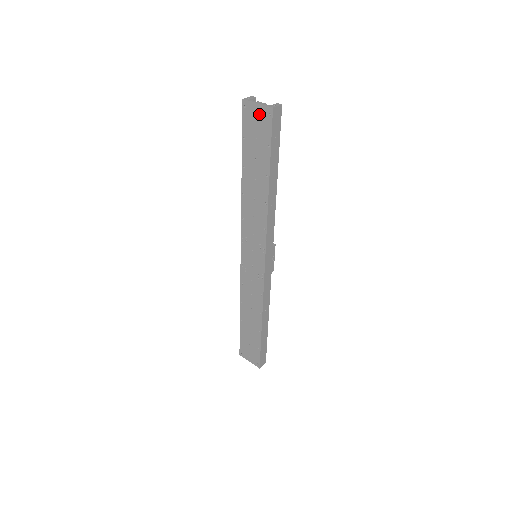
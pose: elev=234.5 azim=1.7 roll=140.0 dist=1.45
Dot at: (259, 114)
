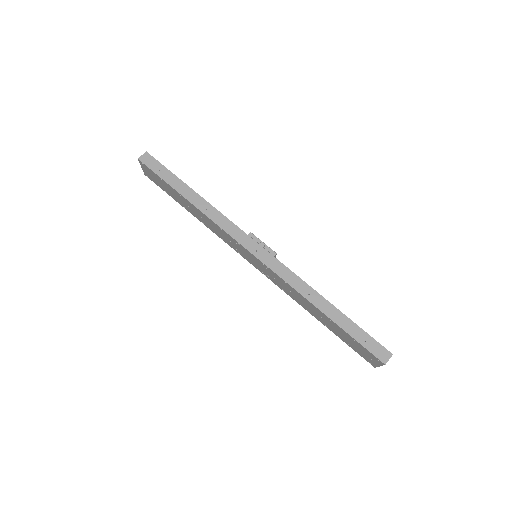
Dot at: (146, 171)
